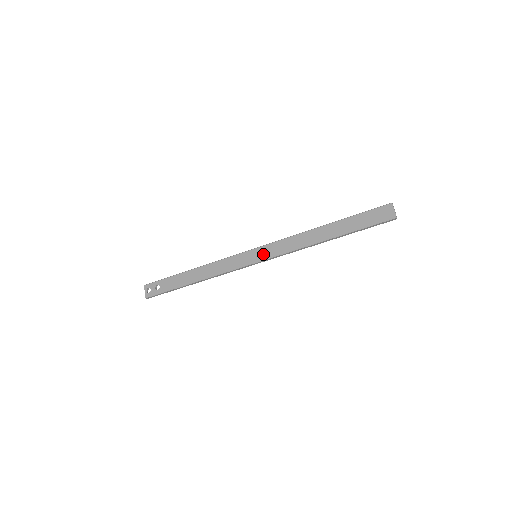
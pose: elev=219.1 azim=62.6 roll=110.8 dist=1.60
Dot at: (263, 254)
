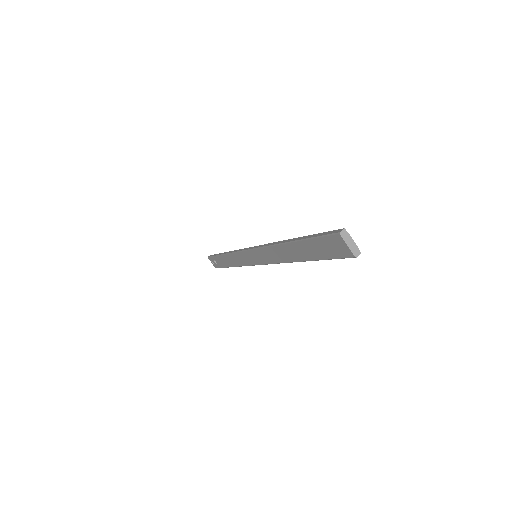
Dot at: (258, 259)
